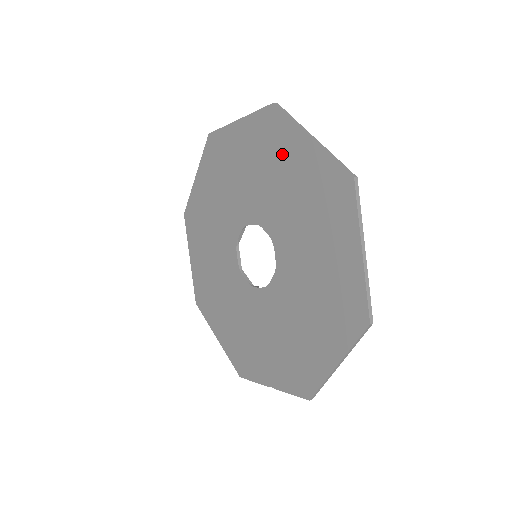
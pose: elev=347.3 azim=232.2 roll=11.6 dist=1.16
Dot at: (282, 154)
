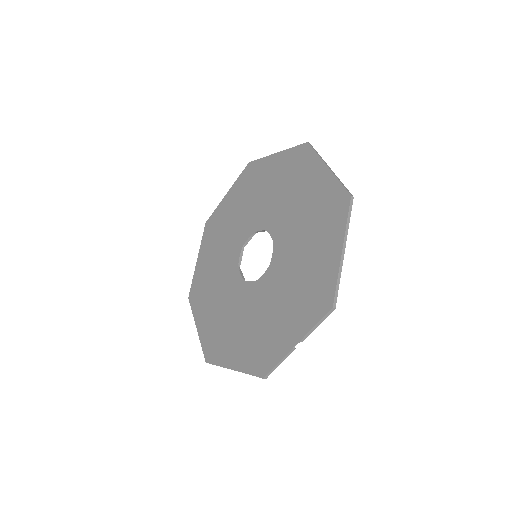
Dot at: (260, 178)
